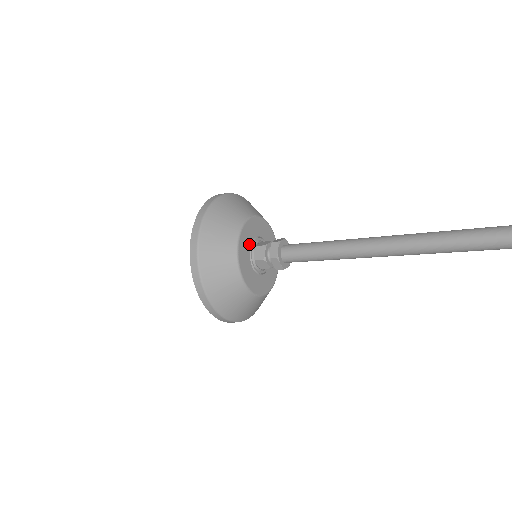
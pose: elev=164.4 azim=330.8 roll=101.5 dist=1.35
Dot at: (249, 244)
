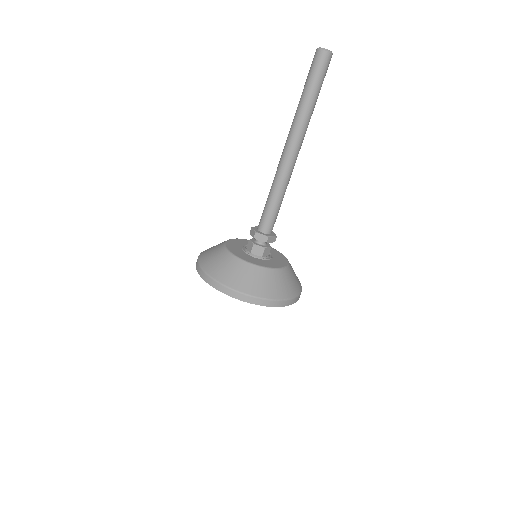
Dot at: (239, 248)
